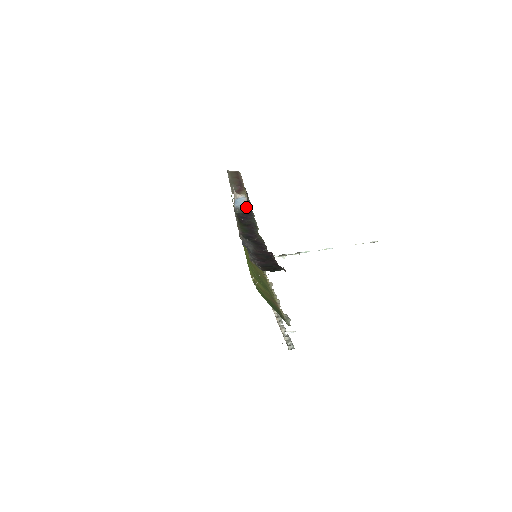
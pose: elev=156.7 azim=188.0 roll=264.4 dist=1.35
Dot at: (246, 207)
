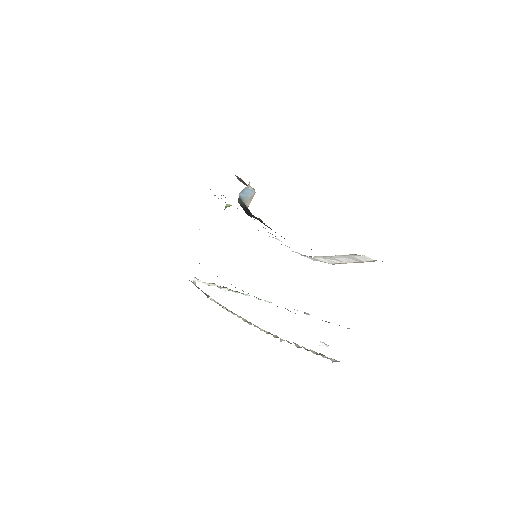
Dot at: (248, 203)
